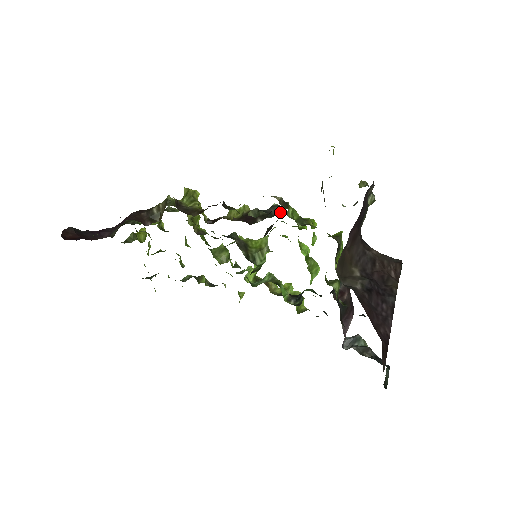
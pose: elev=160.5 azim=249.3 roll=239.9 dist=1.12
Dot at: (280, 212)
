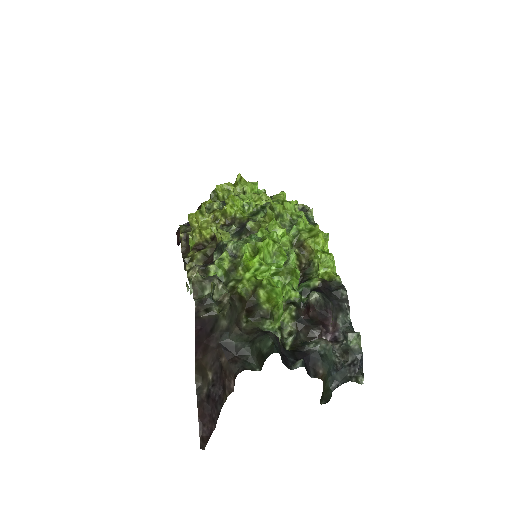
Dot at: occluded
